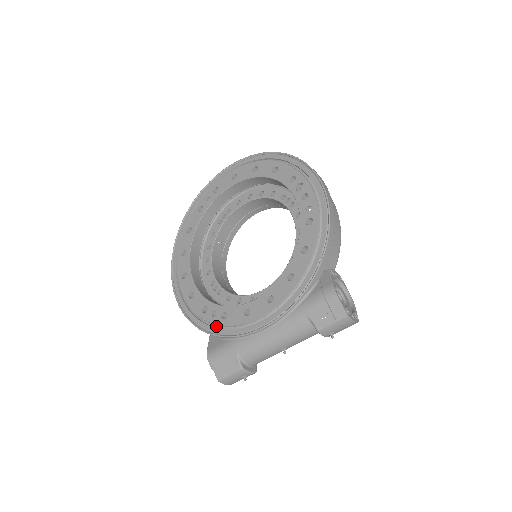
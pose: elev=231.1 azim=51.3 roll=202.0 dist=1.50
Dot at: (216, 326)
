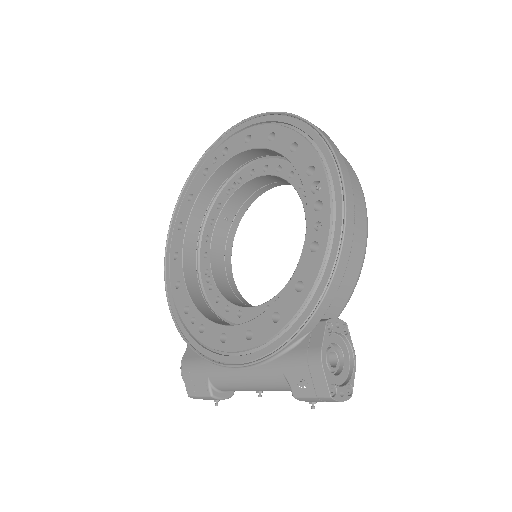
Dot at: (193, 336)
